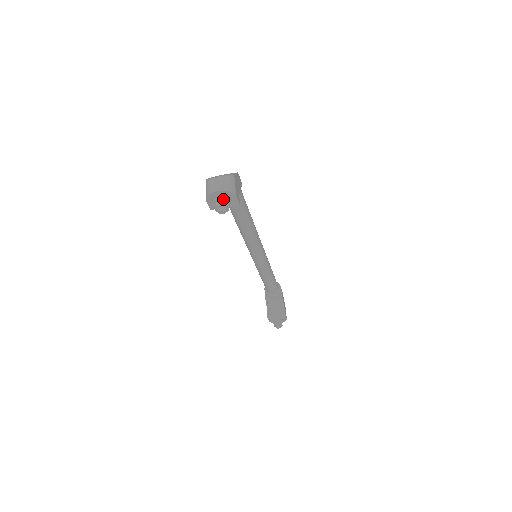
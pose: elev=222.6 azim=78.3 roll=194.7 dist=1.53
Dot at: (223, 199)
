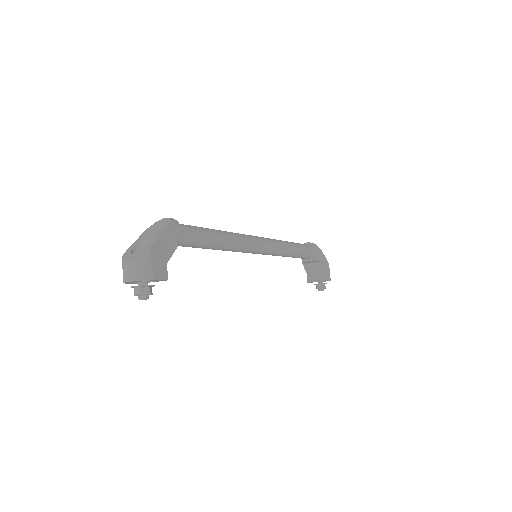
Dot at: (139, 286)
